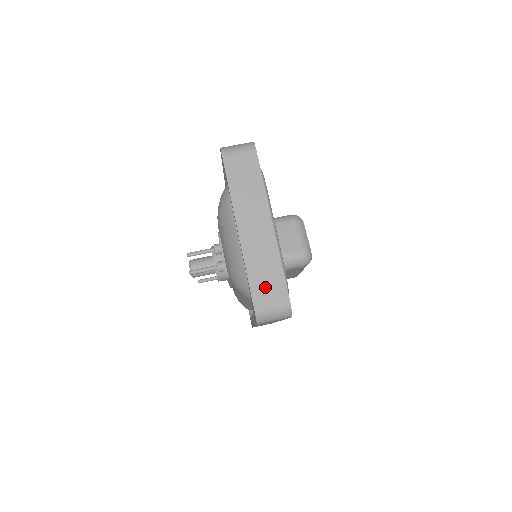
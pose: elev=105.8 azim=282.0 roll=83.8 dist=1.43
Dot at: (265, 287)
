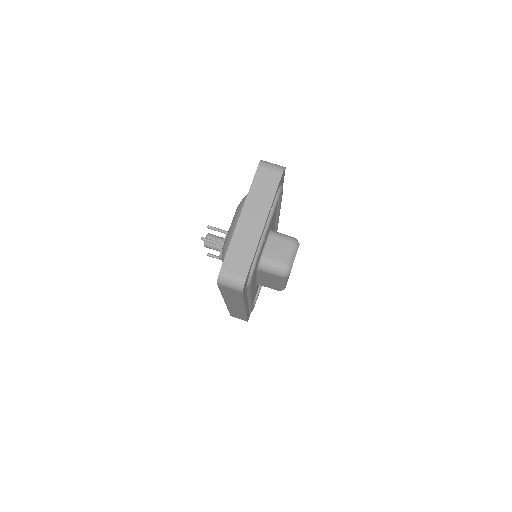
Dot at: (235, 261)
